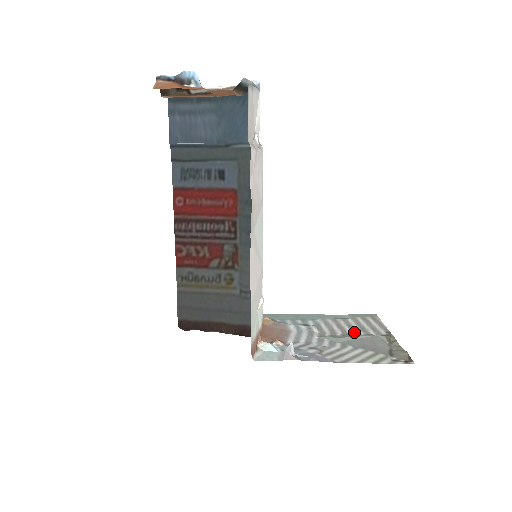
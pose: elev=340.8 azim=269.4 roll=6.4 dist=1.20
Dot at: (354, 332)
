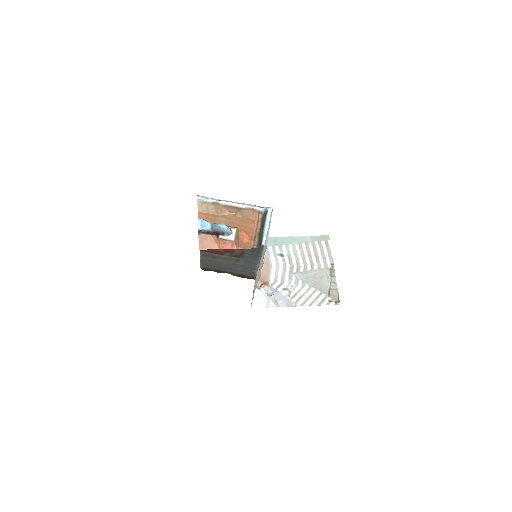
Dot at: (311, 265)
